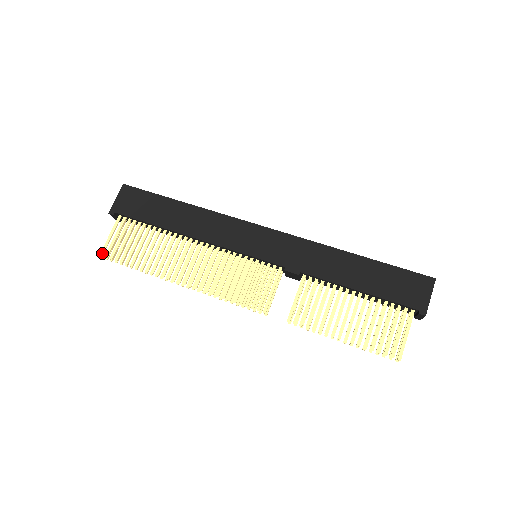
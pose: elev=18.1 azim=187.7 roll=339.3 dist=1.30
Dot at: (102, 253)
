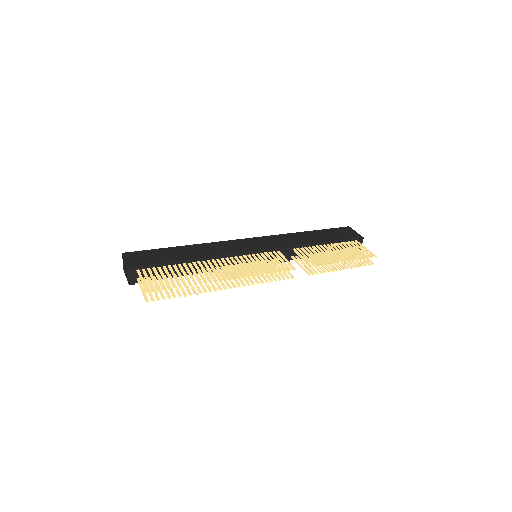
Dot at: (147, 291)
